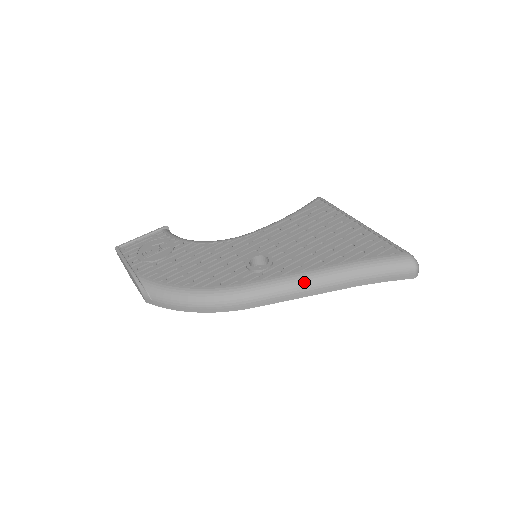
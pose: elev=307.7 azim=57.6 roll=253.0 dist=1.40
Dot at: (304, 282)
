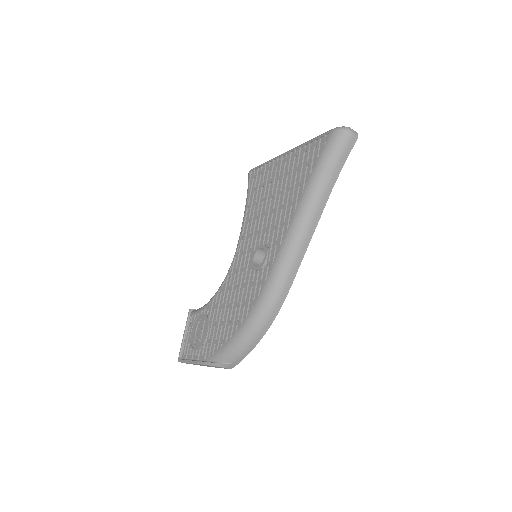
Dot at: (297, 233)
